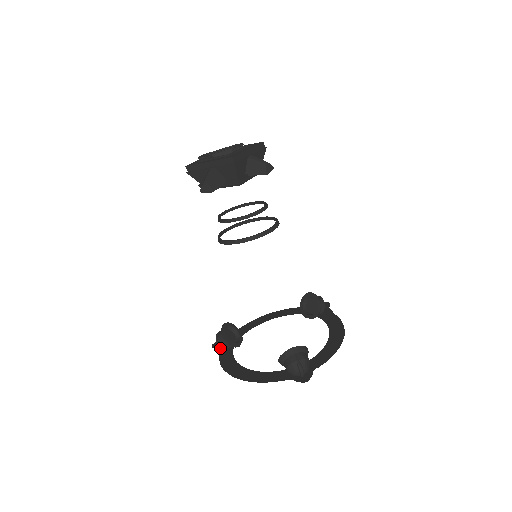
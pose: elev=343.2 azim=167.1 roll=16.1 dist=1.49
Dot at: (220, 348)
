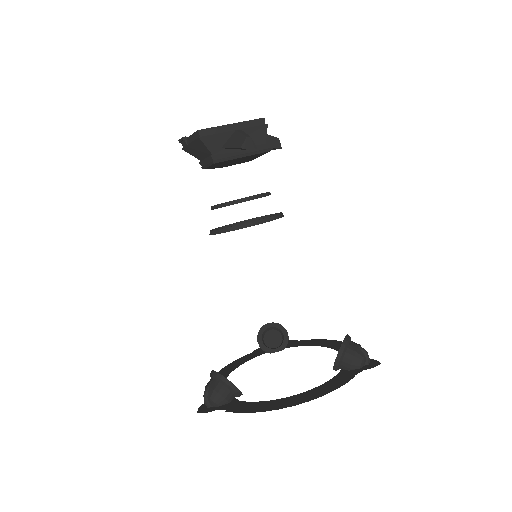
Dot at: (218, 407)
